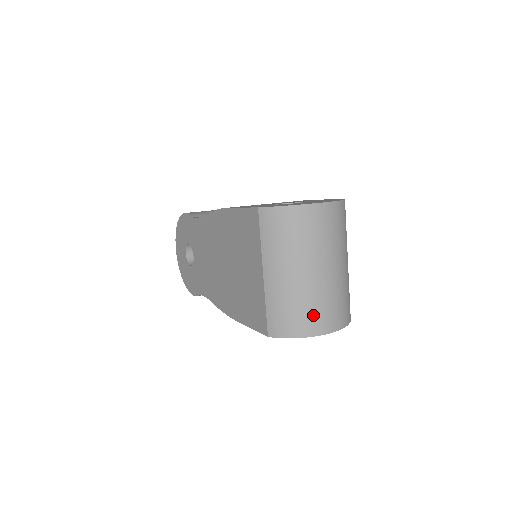
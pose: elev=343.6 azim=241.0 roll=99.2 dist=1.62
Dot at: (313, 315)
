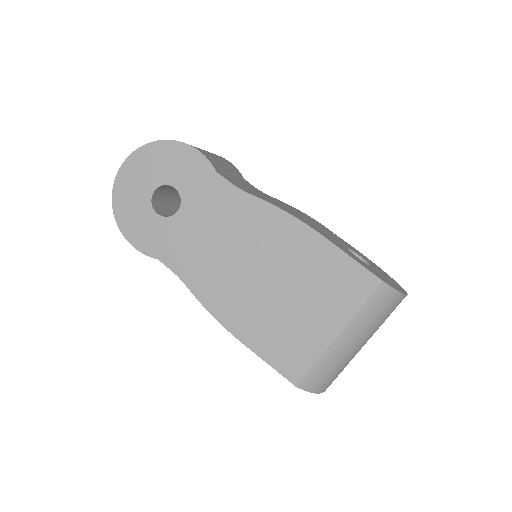
Dot at: (337, 376)
